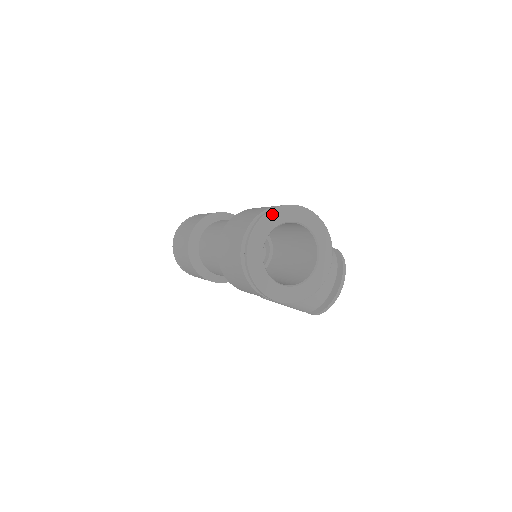
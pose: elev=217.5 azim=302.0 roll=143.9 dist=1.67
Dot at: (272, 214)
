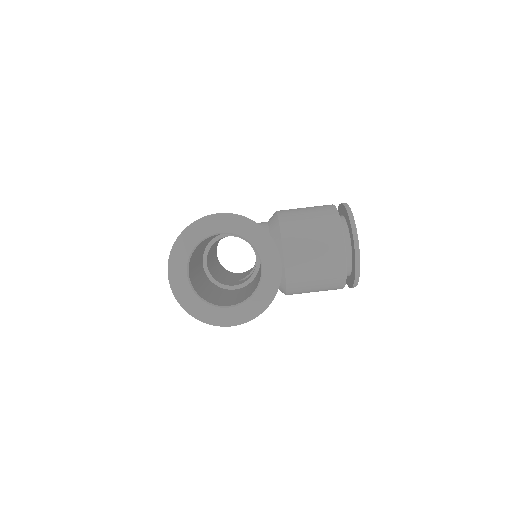
Dot at: (180, 241)
